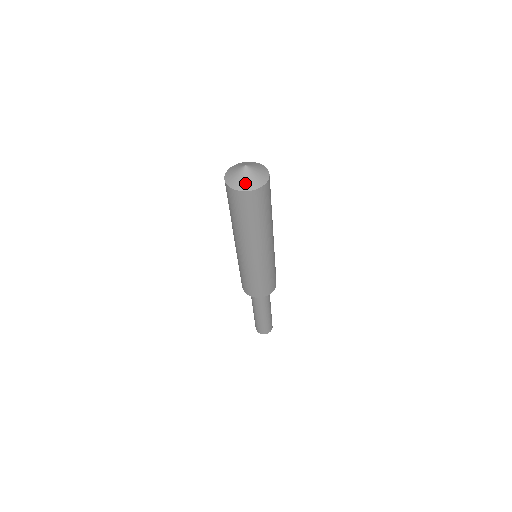
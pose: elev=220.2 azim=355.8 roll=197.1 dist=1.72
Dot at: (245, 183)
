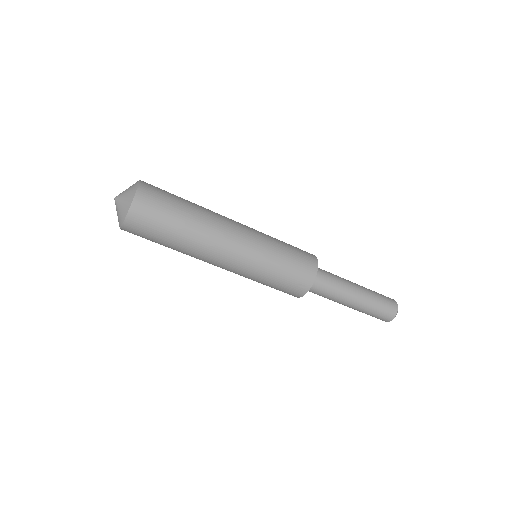
Dot at: (121, 212)
